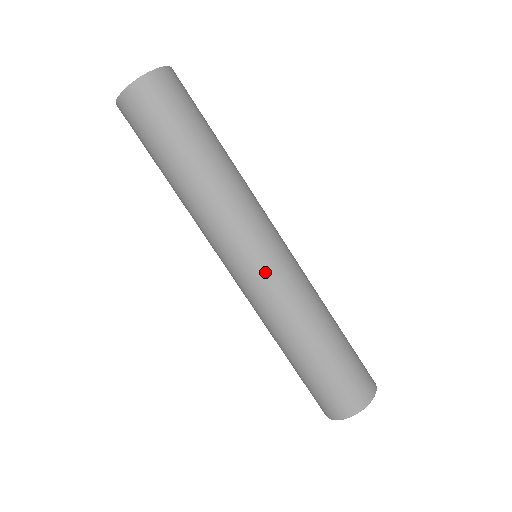
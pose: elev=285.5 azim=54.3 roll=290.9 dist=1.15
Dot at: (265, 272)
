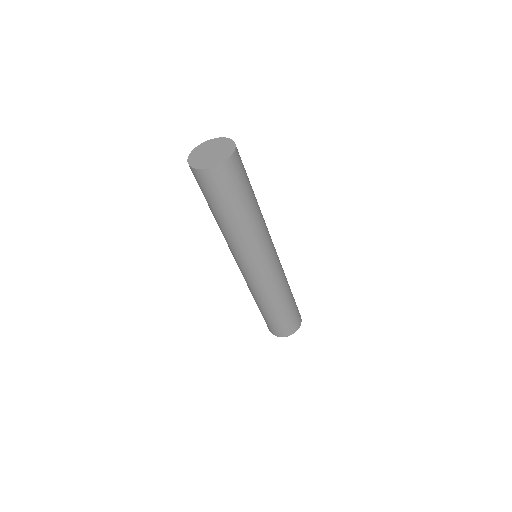
Dot at: (275, 266)
